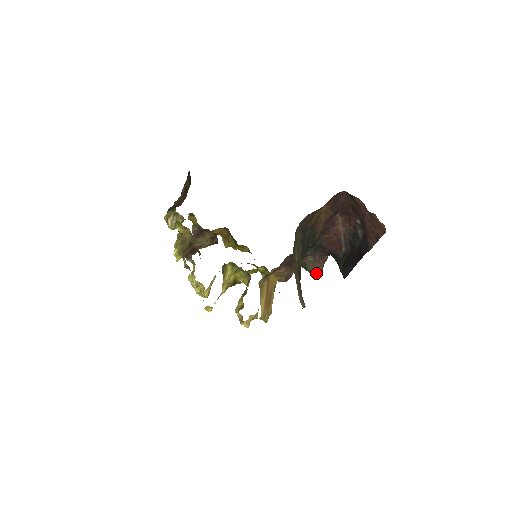
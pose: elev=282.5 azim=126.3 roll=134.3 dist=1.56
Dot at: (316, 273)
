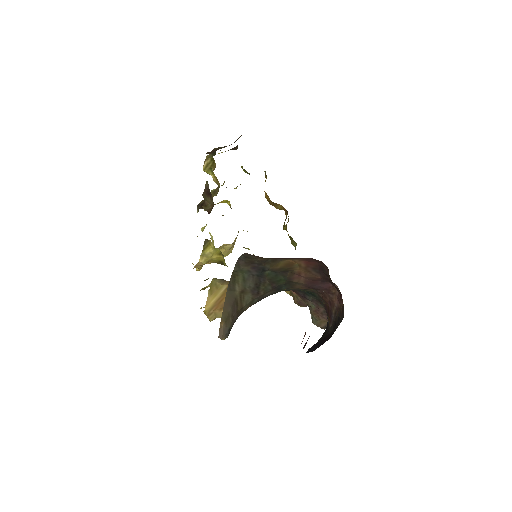
Dot at: (316, 324)
